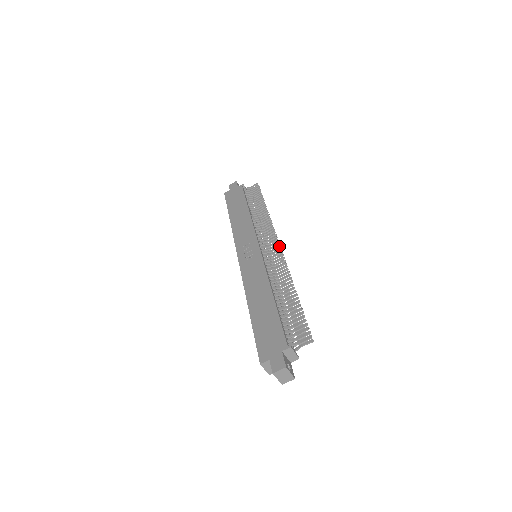
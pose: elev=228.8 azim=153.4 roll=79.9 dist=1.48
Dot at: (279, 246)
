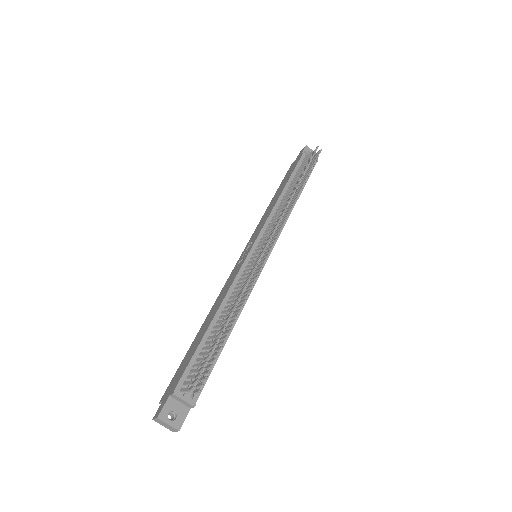
Dot at: (265, 246)
